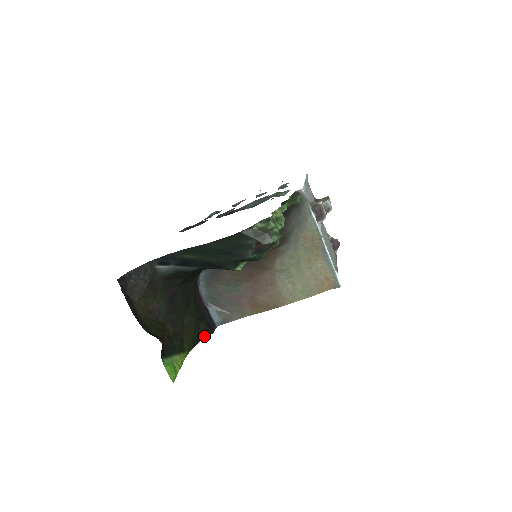
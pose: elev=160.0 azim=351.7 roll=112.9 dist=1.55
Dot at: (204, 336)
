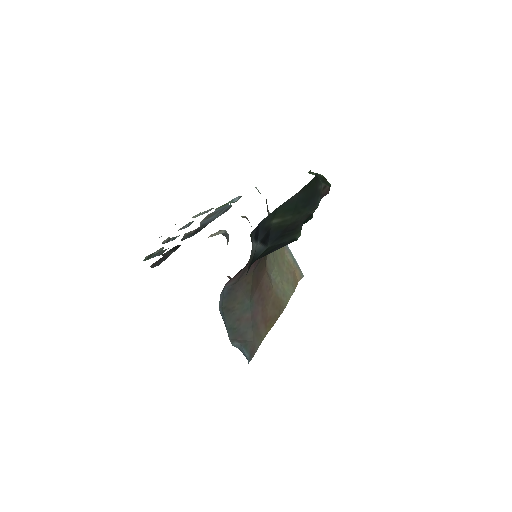
Dot at: occluded
